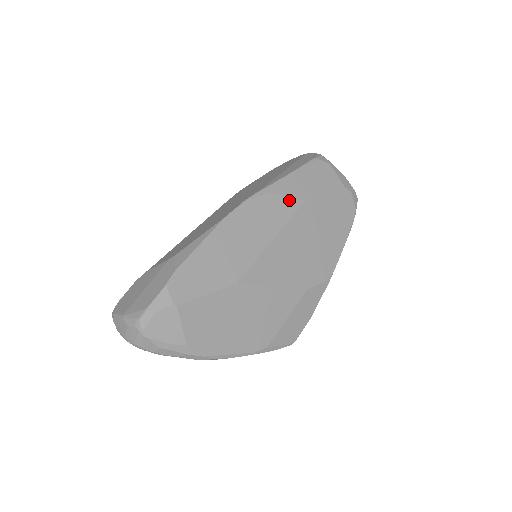
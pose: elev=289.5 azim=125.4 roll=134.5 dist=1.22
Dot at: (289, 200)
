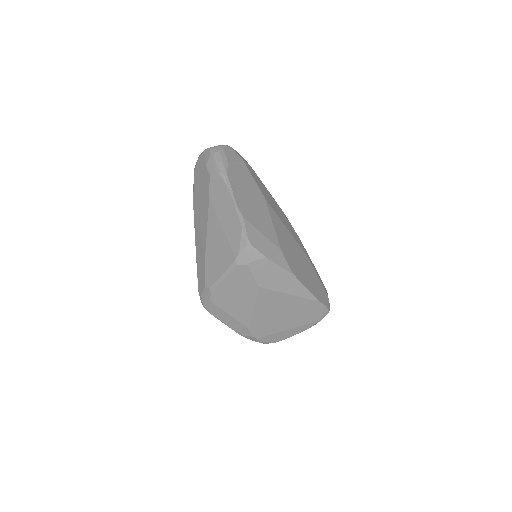
Dot at: occluded
